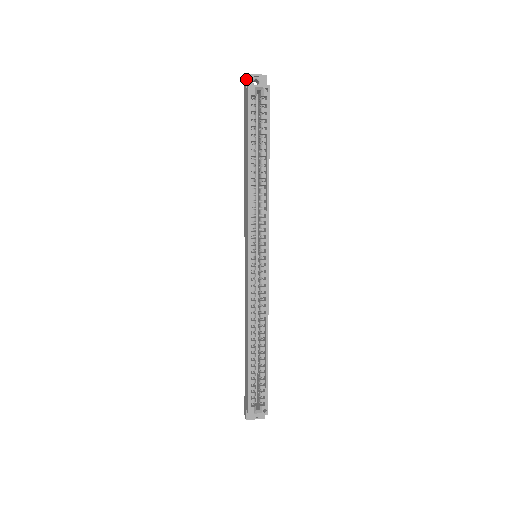
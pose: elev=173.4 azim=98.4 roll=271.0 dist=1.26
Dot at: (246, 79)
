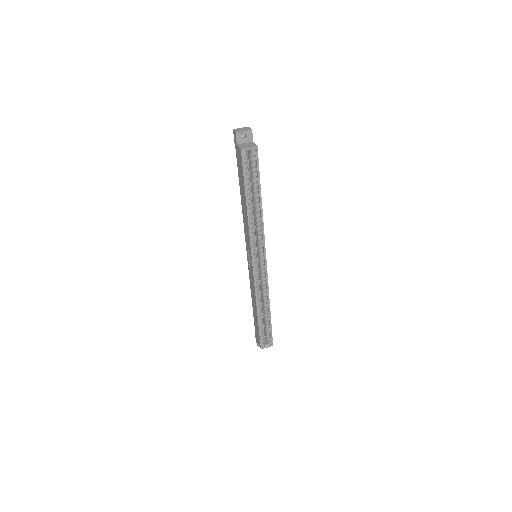
Dot at: (236, 136)
